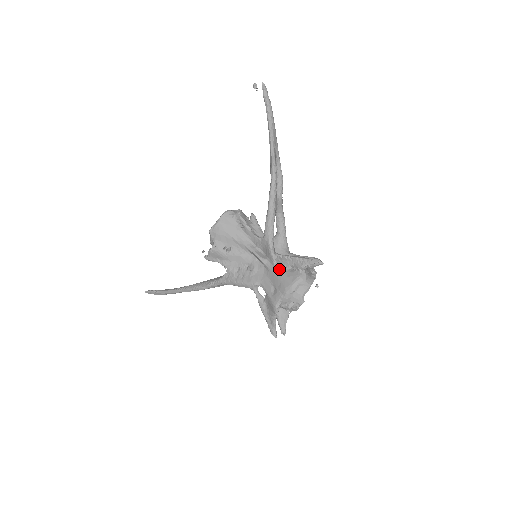
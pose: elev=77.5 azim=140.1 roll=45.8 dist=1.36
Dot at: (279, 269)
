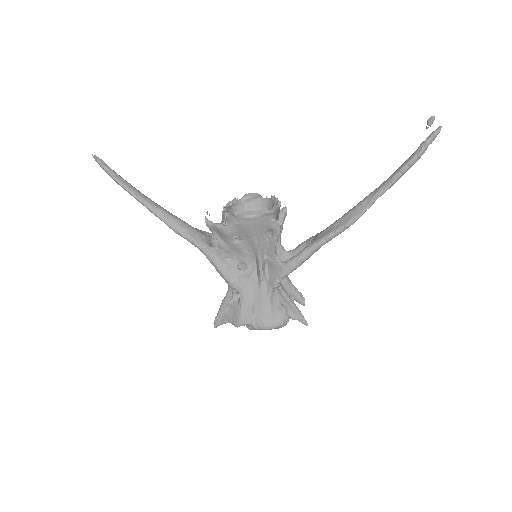
Dot at: (271, 300)
